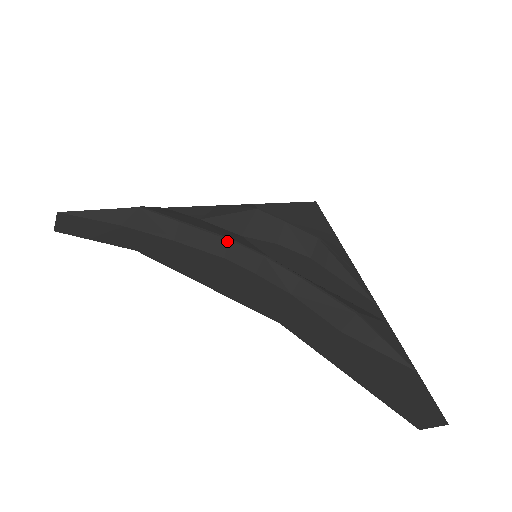
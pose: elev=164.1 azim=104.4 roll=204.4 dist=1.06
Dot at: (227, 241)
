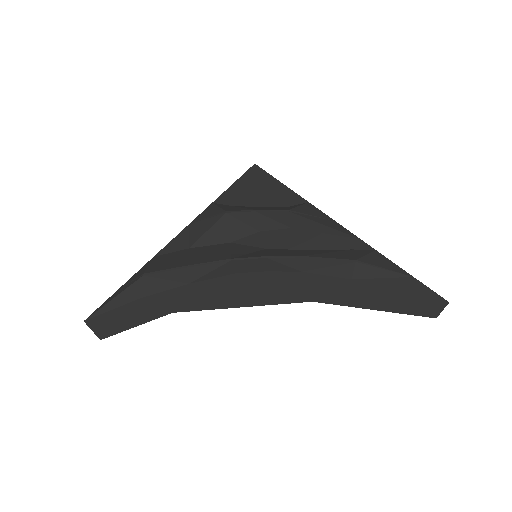
Dot at: (231, 262)
